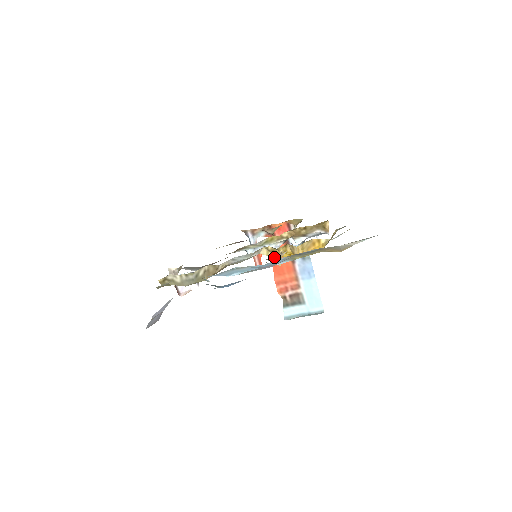
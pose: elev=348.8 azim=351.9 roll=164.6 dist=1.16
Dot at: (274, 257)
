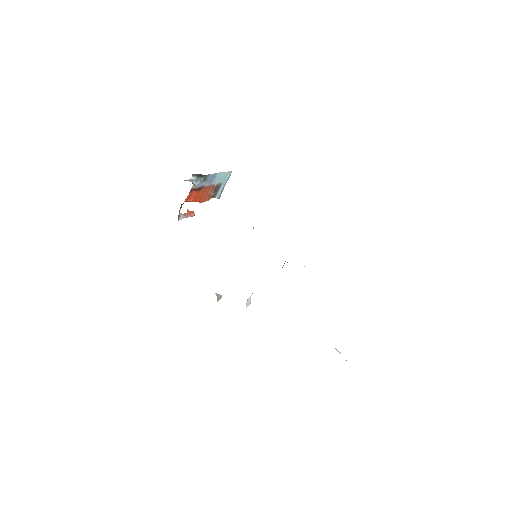
Dot at: occluded
